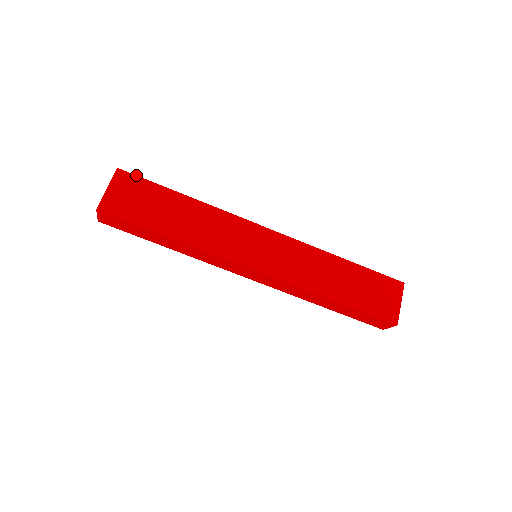
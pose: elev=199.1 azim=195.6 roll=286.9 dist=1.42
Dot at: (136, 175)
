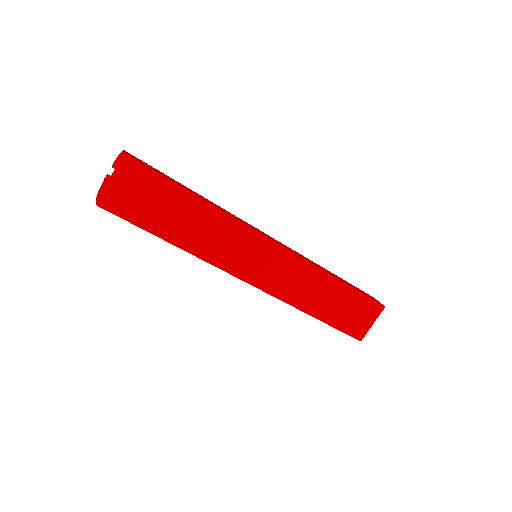
Dot at: (146, 166)
